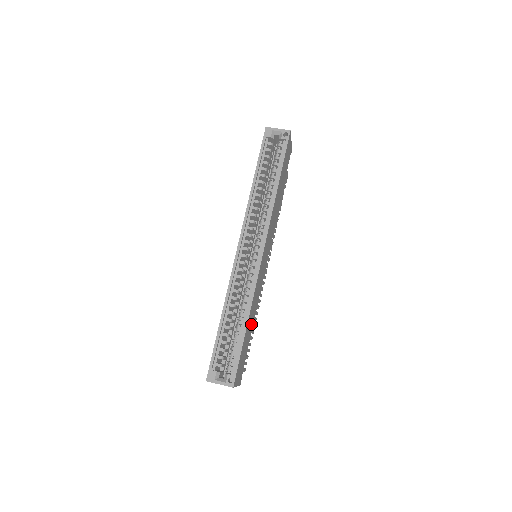
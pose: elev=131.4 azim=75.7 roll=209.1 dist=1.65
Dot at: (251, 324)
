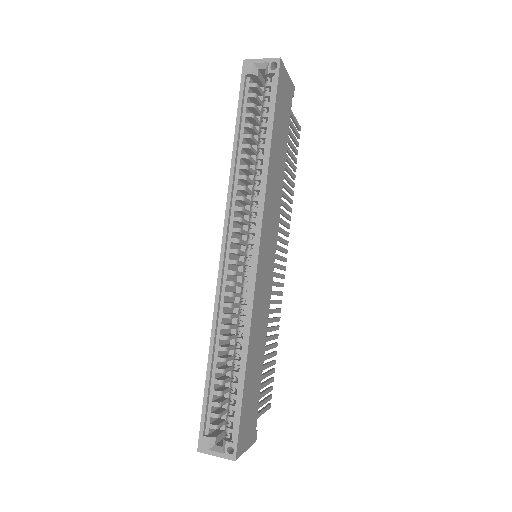
Dot at: (258, 357)
